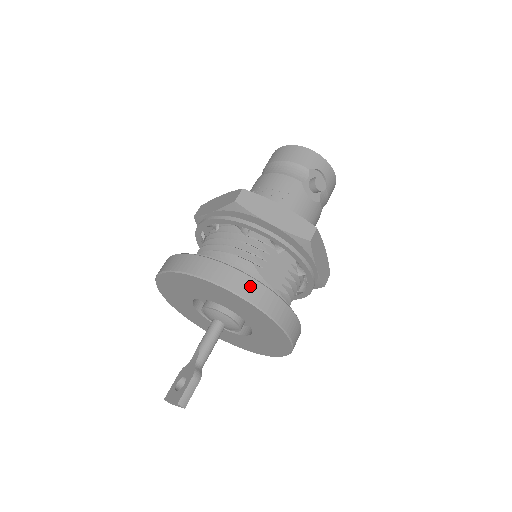
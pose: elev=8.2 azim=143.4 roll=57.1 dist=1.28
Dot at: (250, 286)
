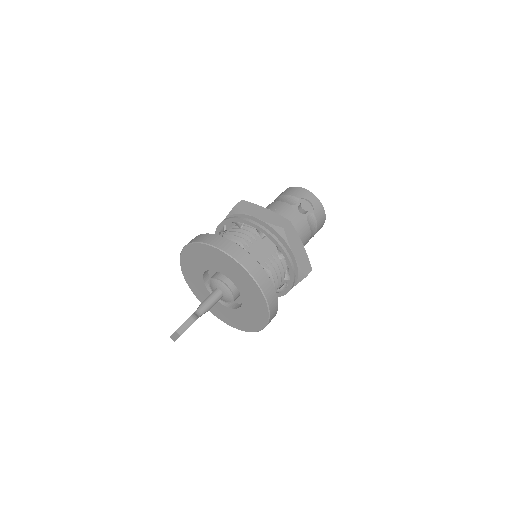
Dot at: (232, 247)
